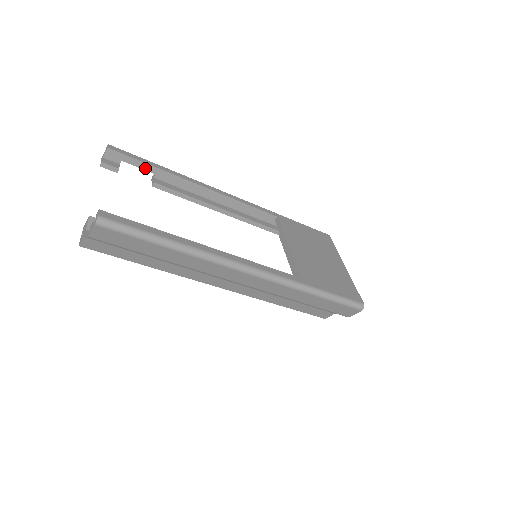
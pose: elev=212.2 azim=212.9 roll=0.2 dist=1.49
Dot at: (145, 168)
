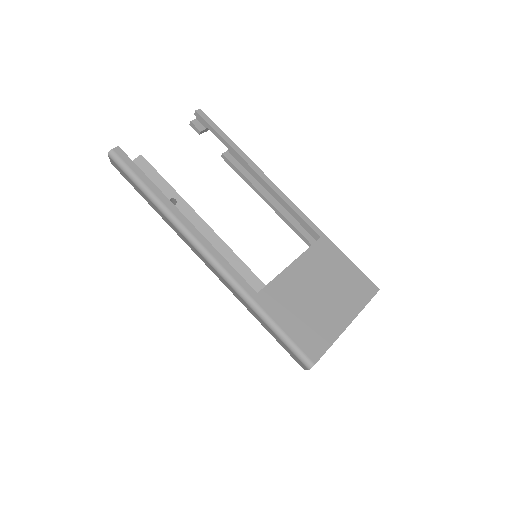
Dot at: occluded
